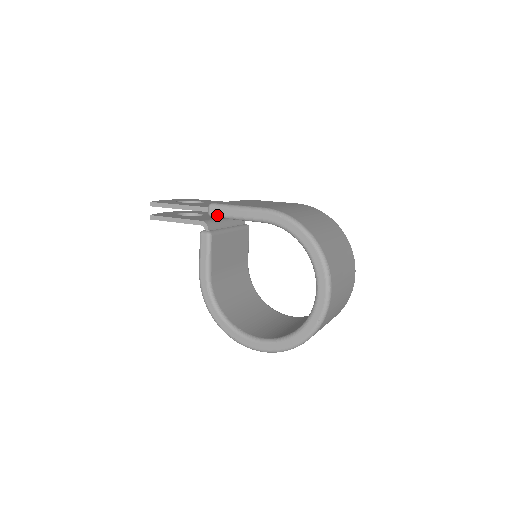
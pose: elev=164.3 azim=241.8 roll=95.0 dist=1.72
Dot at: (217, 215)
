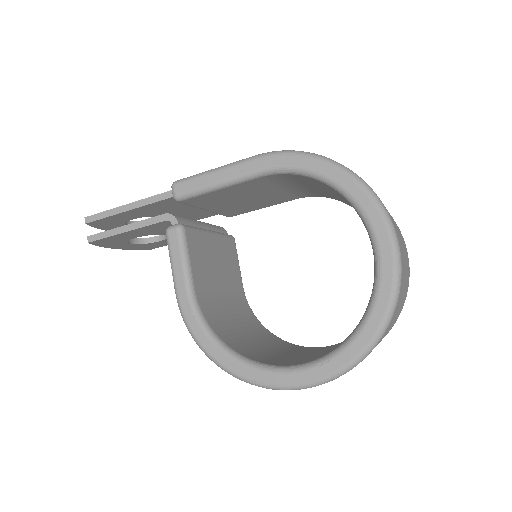
Dot at: (187, 192)
